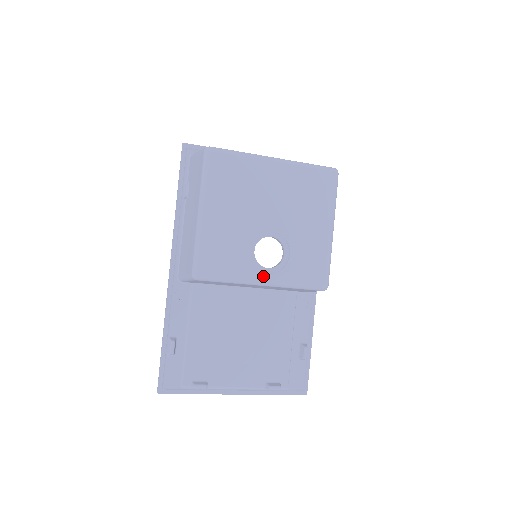
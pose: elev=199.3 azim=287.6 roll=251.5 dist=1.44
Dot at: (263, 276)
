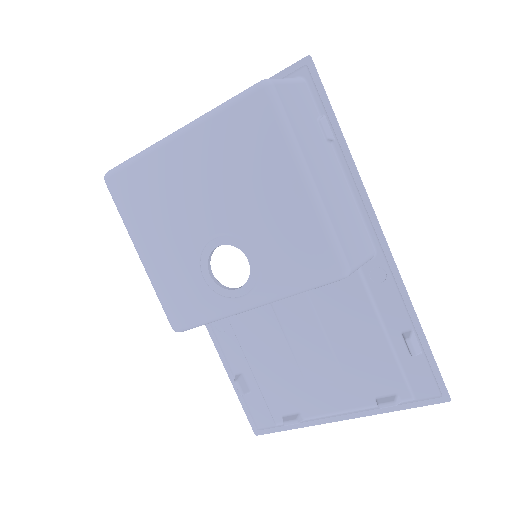
Dot at: (240, 301)
